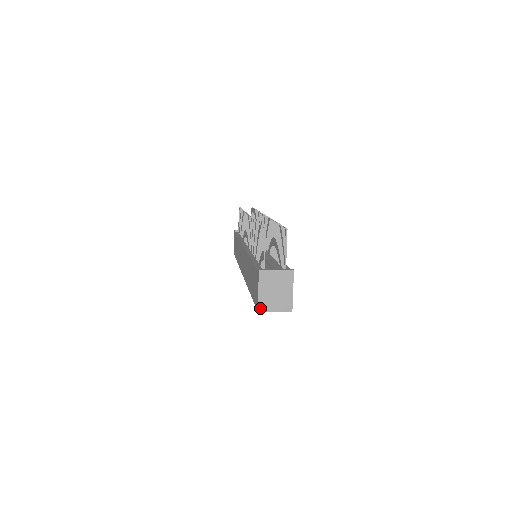
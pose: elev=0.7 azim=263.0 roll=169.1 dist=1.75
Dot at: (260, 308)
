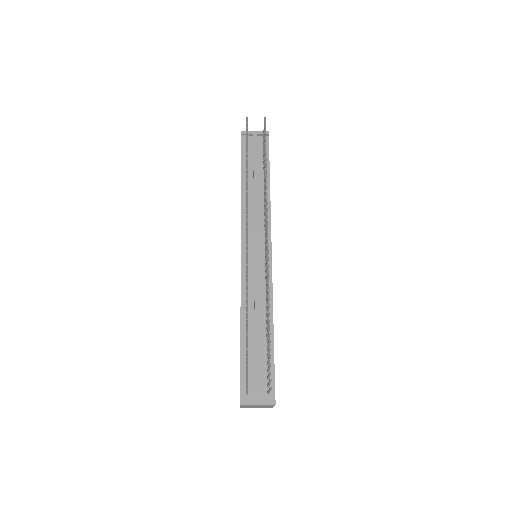
Dot at: occluded
